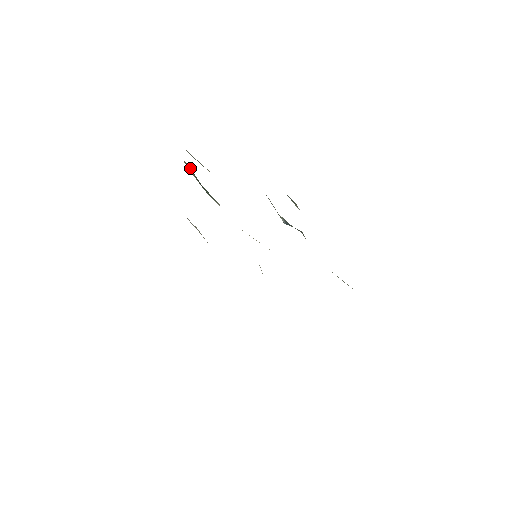
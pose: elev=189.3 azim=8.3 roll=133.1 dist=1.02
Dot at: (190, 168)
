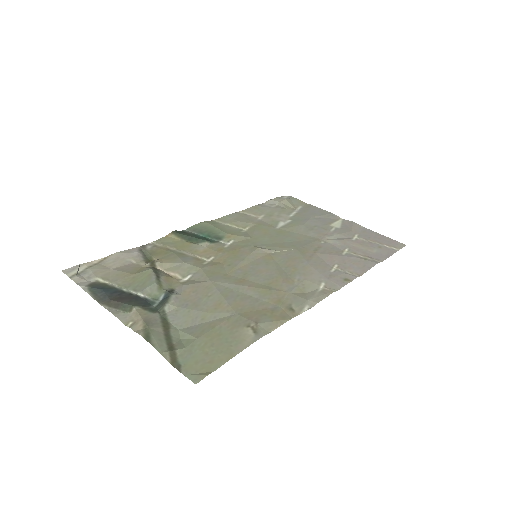
Dot at: (177, 234)
